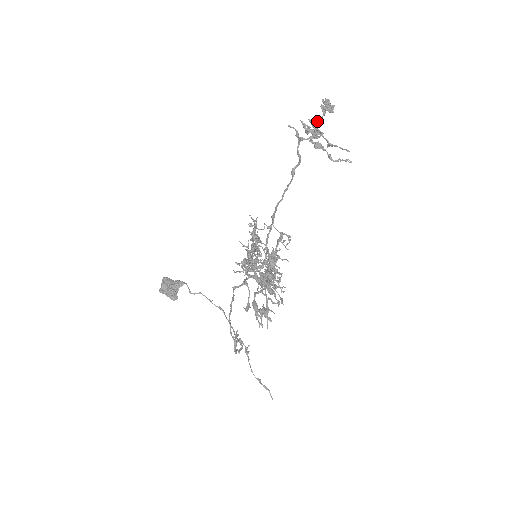
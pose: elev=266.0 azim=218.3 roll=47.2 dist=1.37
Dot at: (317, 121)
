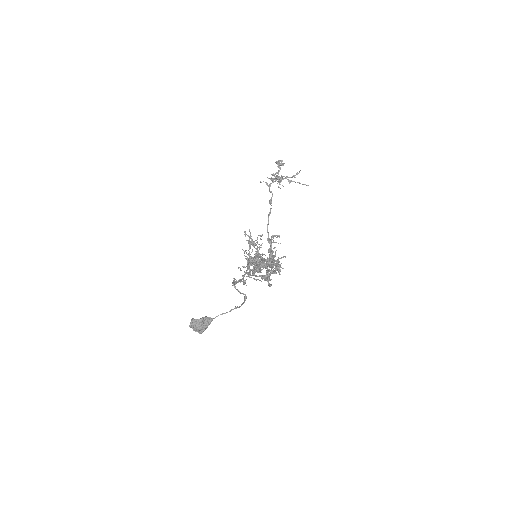
Dot at: occluded
